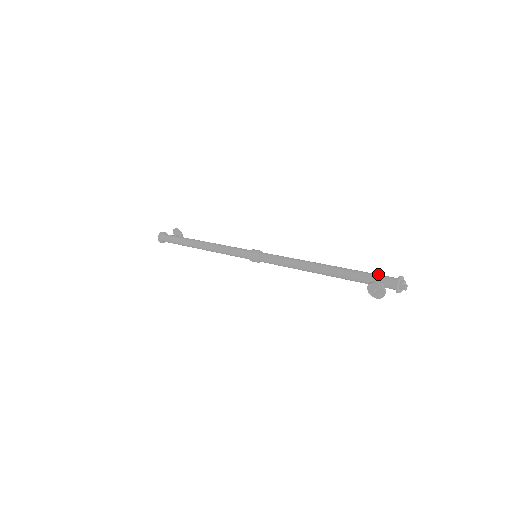
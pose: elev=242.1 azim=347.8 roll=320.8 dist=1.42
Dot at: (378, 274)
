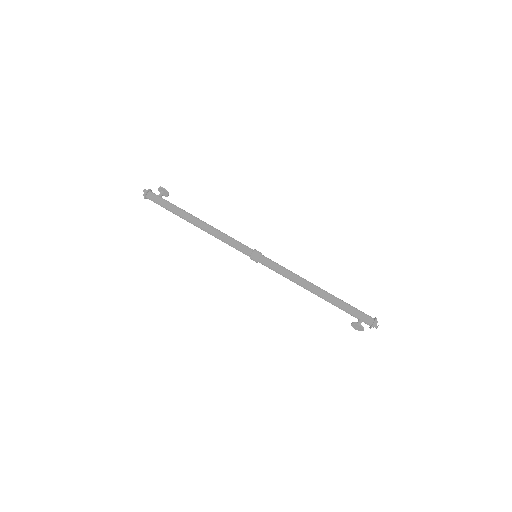
Dot at: (360, 311)
